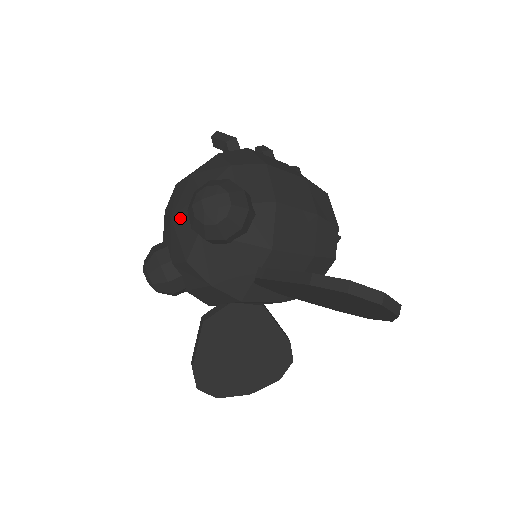
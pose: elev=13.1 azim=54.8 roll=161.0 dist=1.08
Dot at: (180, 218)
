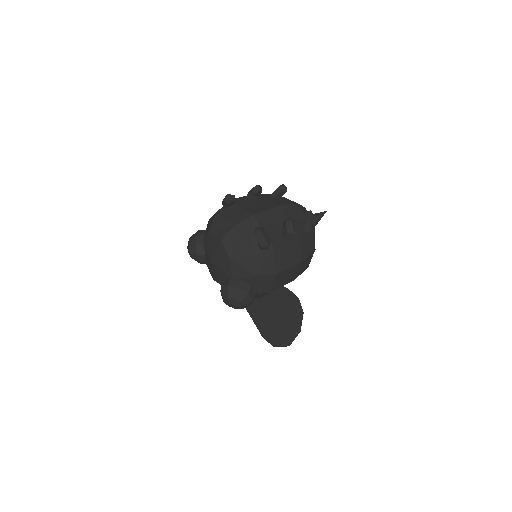
Dot at: (216, 270)
